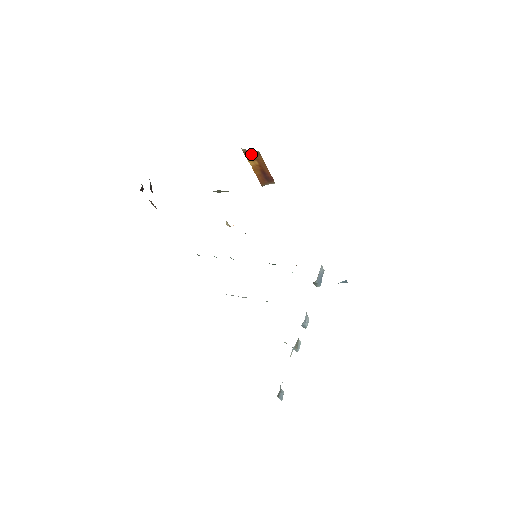
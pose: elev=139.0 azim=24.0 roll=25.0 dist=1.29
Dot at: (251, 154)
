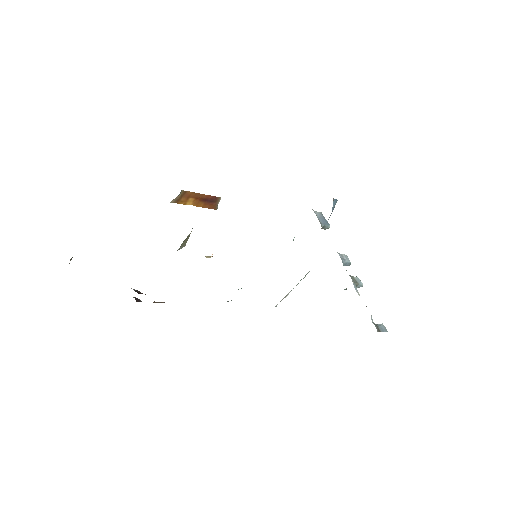
Dot at: (181, 198)
